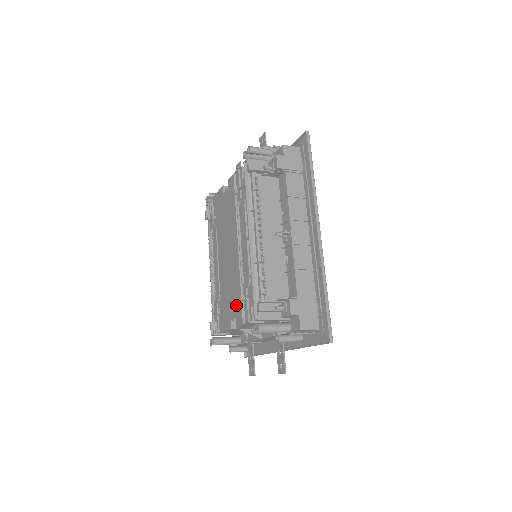
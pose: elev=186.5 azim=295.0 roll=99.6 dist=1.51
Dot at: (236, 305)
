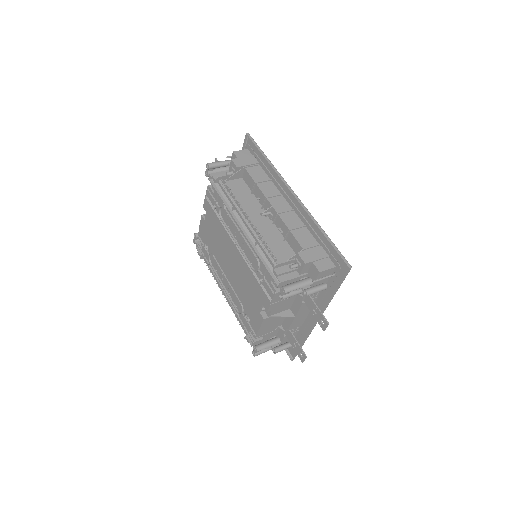
Dot at: (258, 294)
